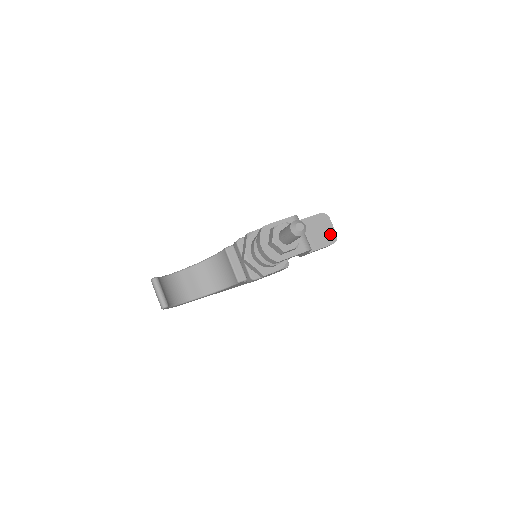
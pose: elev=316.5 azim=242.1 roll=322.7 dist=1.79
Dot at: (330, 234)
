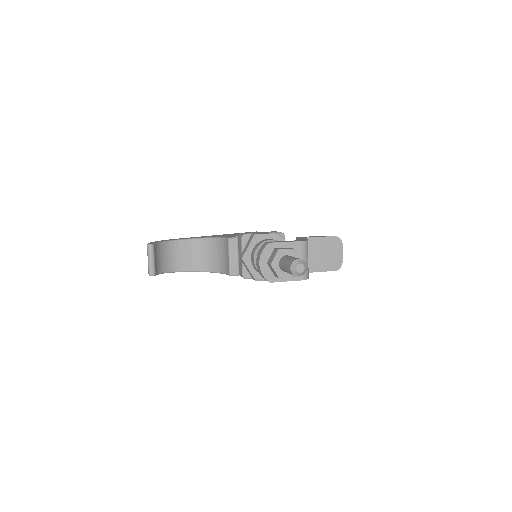
Dot at: (336, 260)
